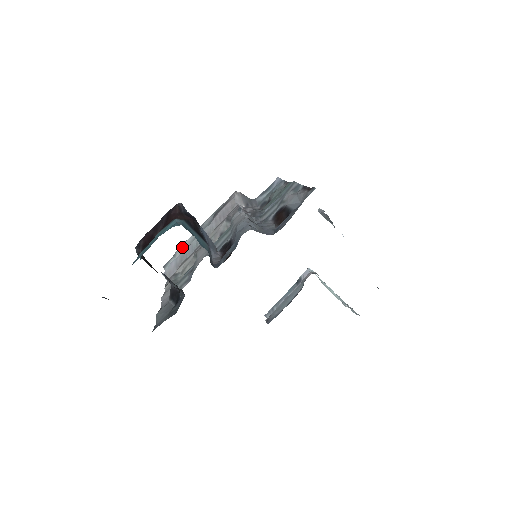
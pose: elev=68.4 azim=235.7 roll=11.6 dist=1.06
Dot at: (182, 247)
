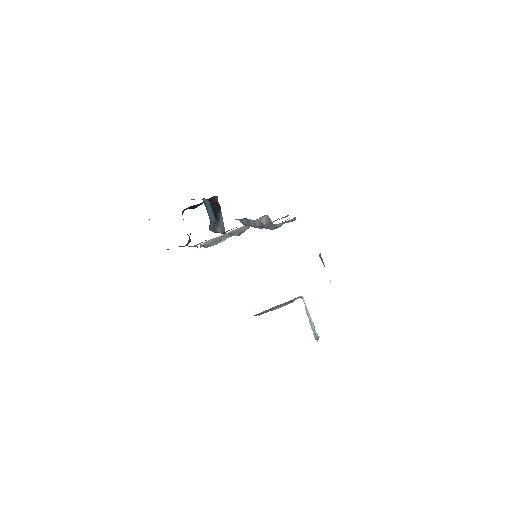
Dot at: occluded
